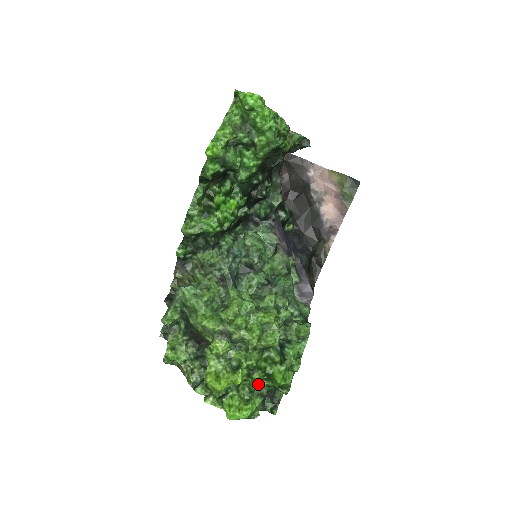
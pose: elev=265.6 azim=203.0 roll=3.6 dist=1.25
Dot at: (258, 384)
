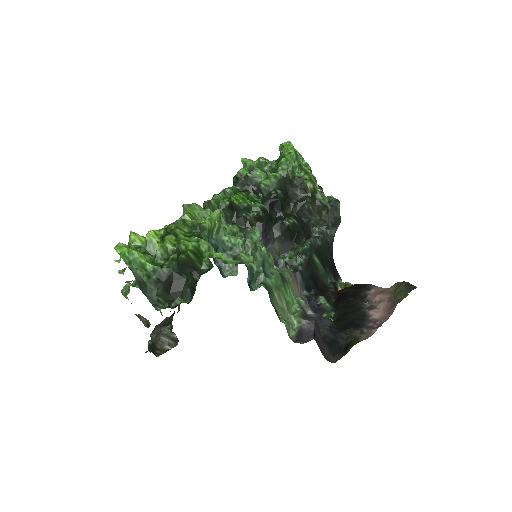
Dot at: (164, 246)
